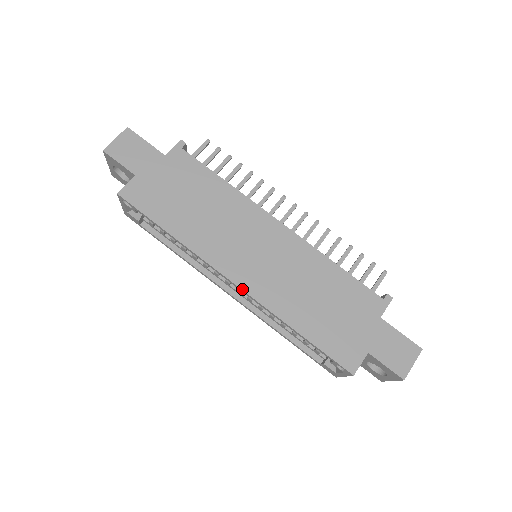
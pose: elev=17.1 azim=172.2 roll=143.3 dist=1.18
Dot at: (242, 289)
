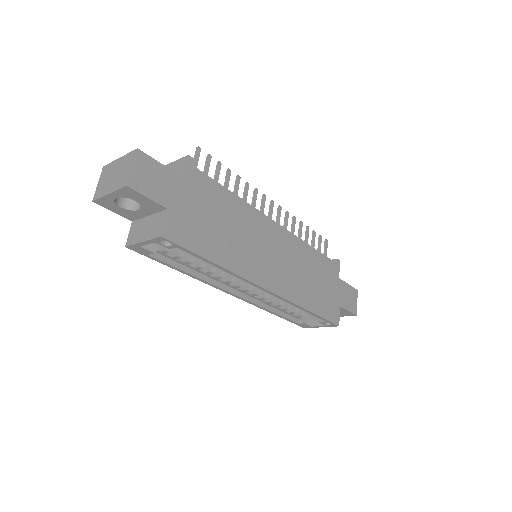
Dot at: (275, 293)
